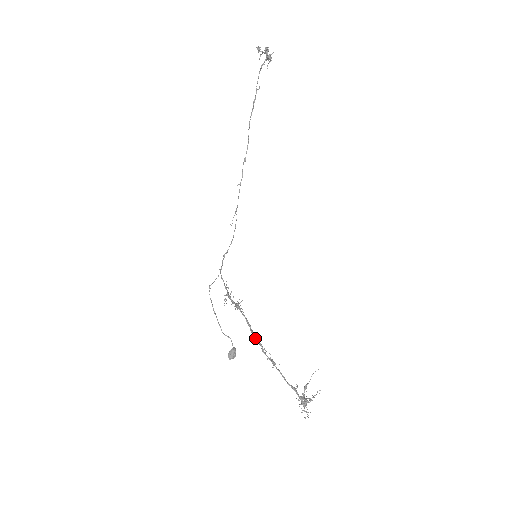
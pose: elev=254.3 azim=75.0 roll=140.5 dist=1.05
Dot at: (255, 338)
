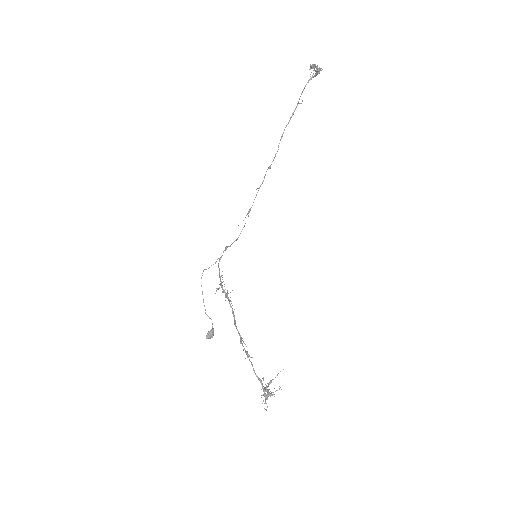
Dot at: occluded
